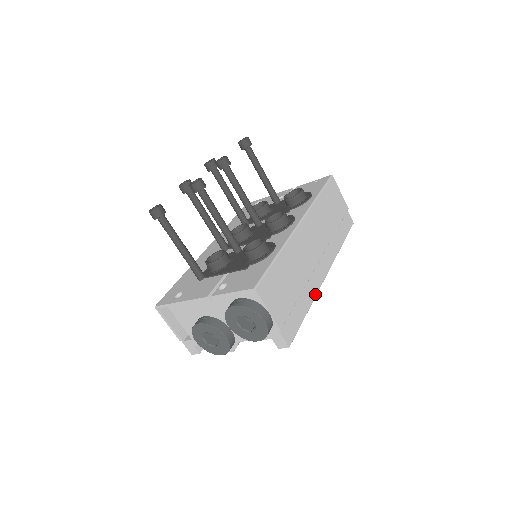
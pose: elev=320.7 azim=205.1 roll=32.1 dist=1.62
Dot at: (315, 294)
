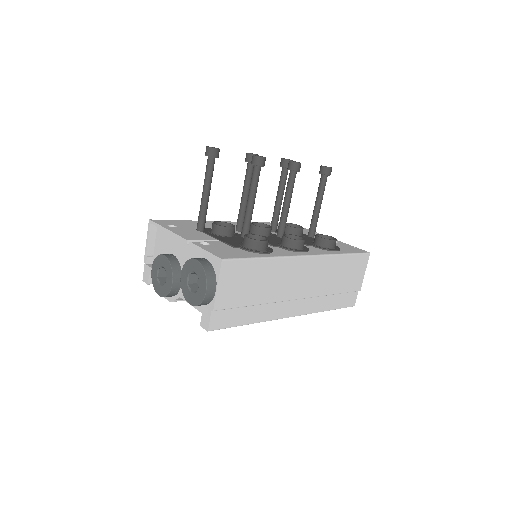
Dot at: (269, 319)
